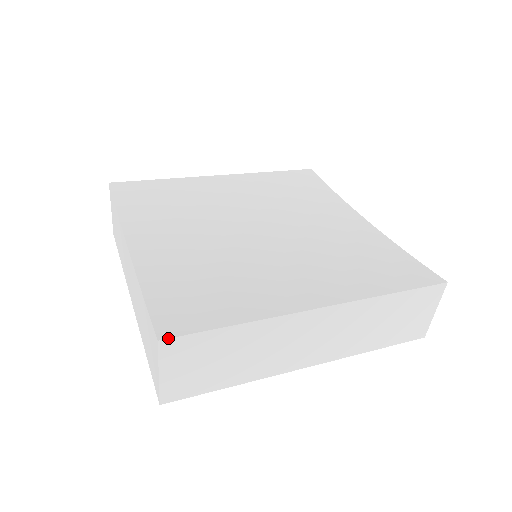
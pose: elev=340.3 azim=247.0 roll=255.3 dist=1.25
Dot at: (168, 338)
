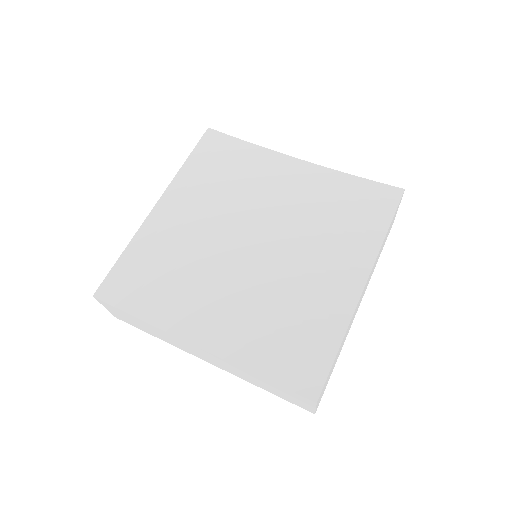
Dot at: (319, 396)
